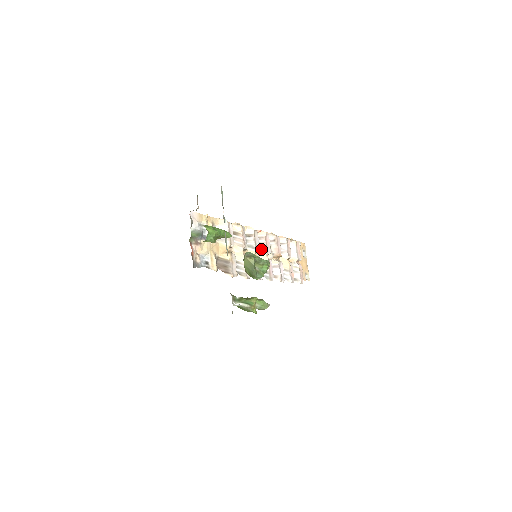
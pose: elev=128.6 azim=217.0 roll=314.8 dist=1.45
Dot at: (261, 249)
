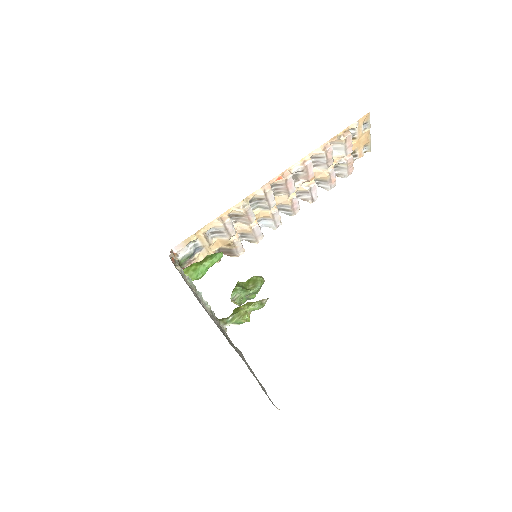
Dot at: (281, 194)
